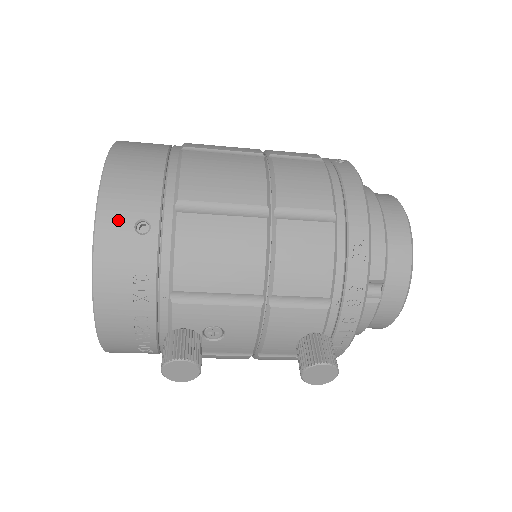
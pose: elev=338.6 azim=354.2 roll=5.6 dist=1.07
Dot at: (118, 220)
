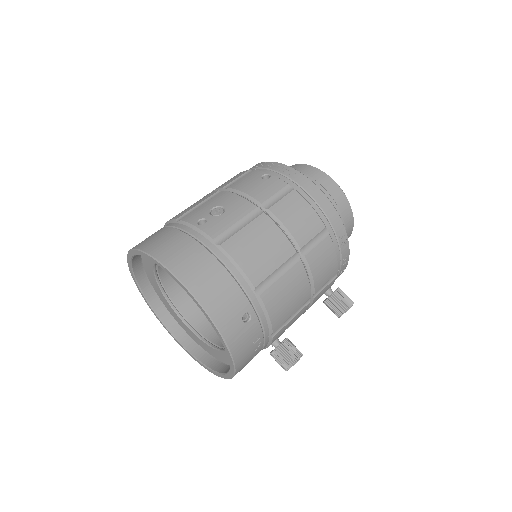
Dot at: (233, 326)
